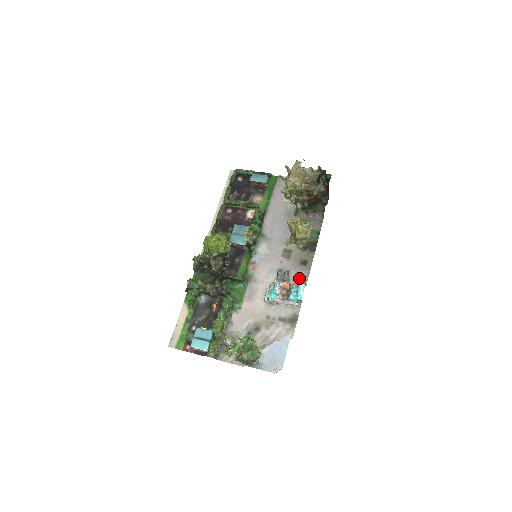
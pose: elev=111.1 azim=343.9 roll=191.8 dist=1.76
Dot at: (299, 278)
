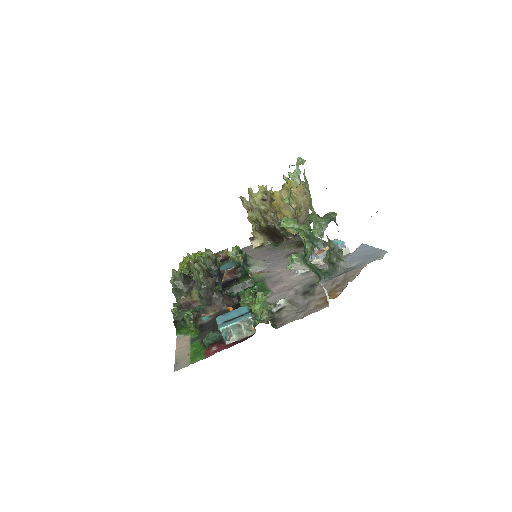
Dot at: occluded
